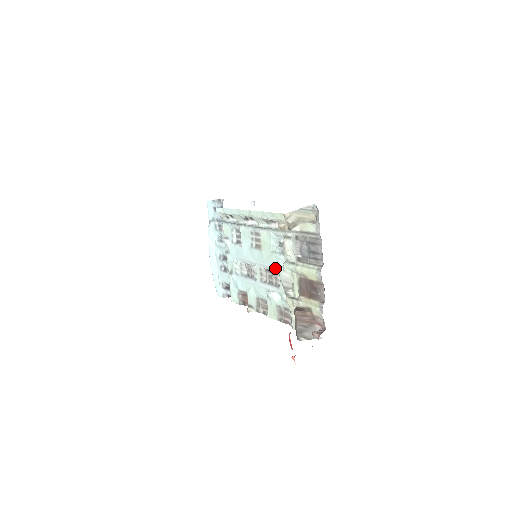
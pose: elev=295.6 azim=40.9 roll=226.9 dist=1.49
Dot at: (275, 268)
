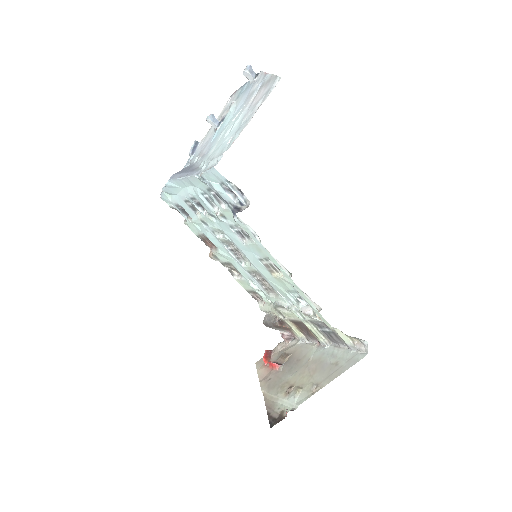
Dot at: (277, 292)
